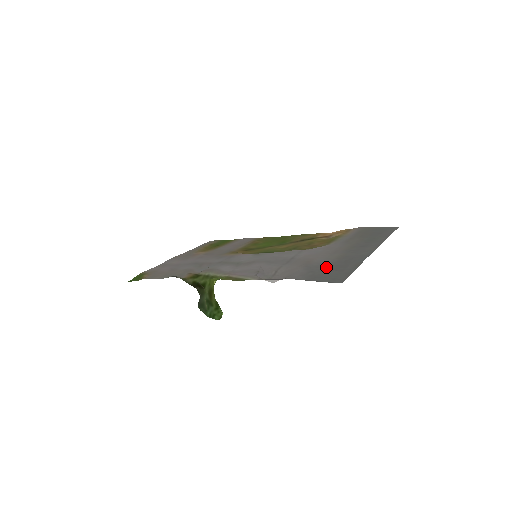
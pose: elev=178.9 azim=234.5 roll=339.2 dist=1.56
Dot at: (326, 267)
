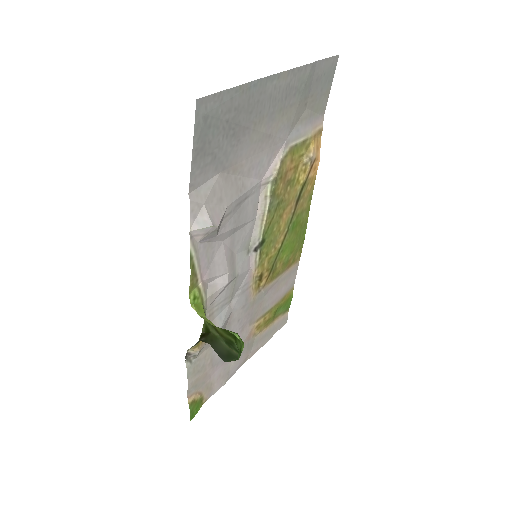
Dot at: (229, 139)
